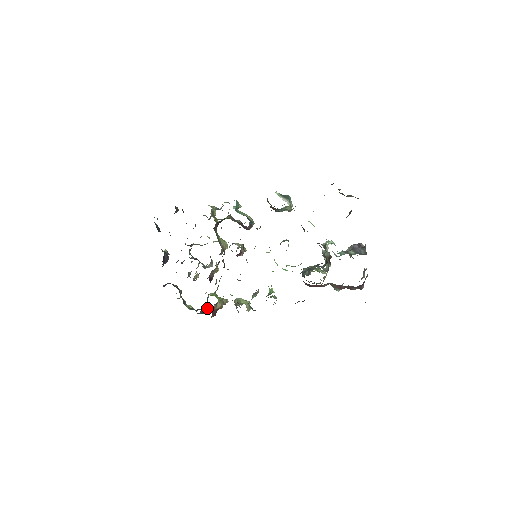
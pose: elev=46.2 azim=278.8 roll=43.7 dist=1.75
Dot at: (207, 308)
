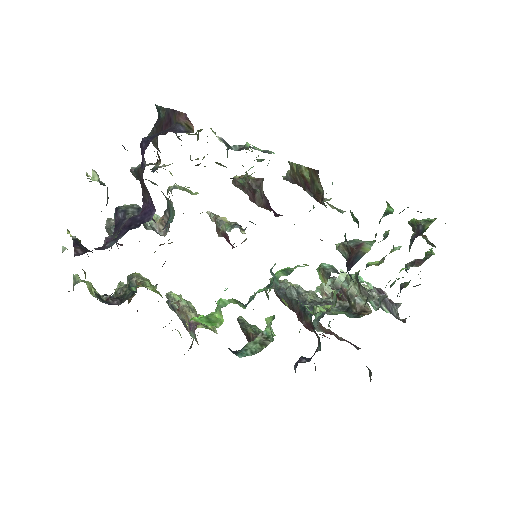
Dot at: (117, 293)
